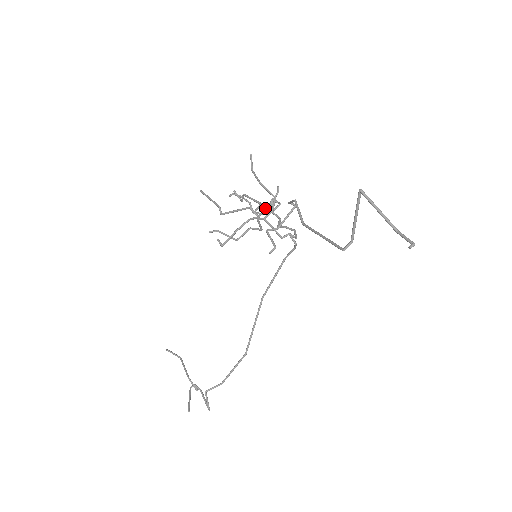
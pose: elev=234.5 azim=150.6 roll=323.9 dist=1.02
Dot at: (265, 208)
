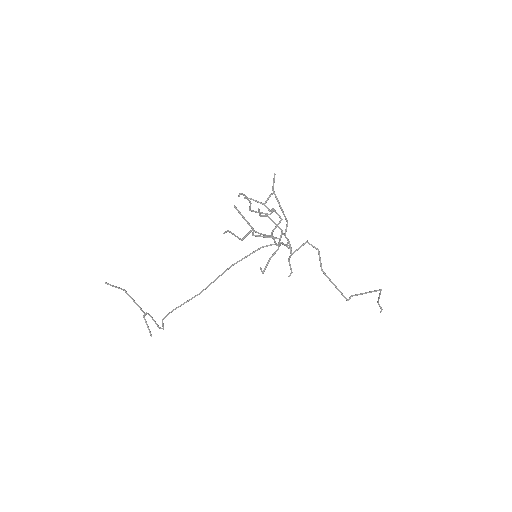
Dot at: (283, 233)
